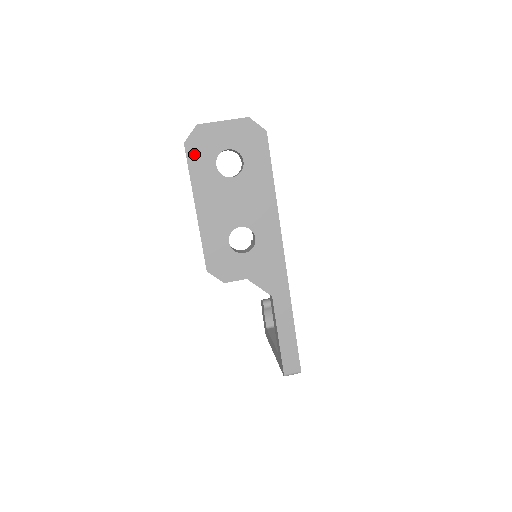
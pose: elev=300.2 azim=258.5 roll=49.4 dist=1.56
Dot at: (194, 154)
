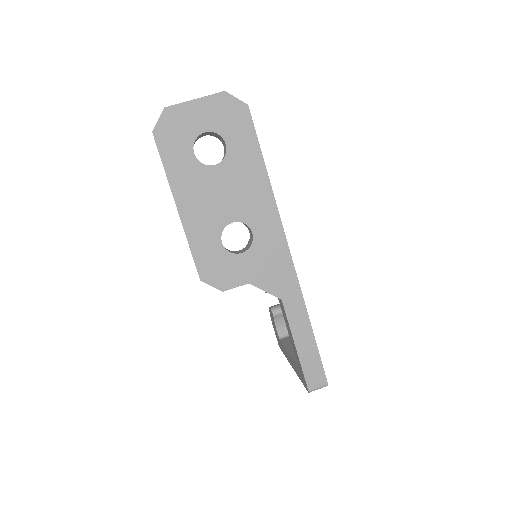
Dot at: (166, 143)
